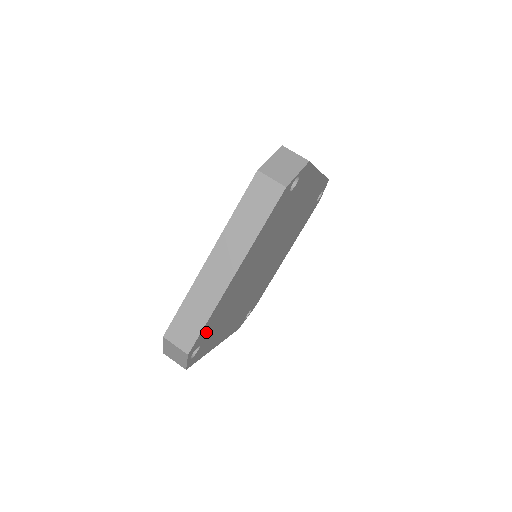
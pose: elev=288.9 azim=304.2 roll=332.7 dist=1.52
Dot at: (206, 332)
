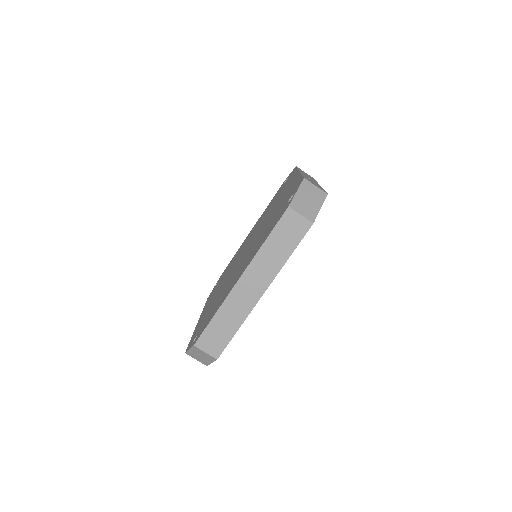
Dot at: occluded
